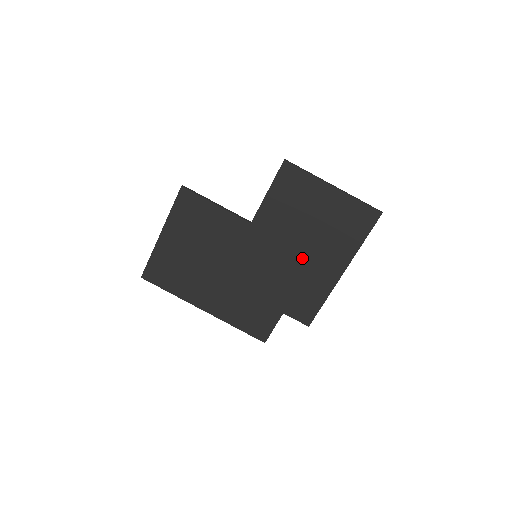
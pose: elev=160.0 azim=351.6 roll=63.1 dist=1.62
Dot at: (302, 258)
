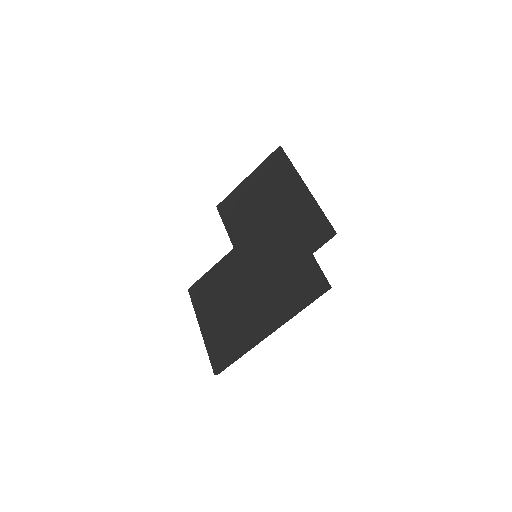
Dot at: (276, 217)
